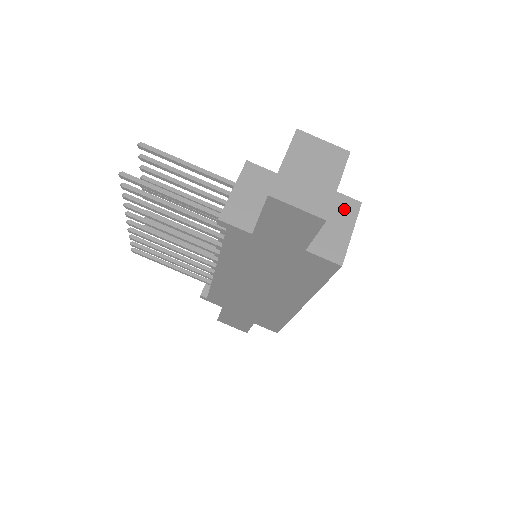
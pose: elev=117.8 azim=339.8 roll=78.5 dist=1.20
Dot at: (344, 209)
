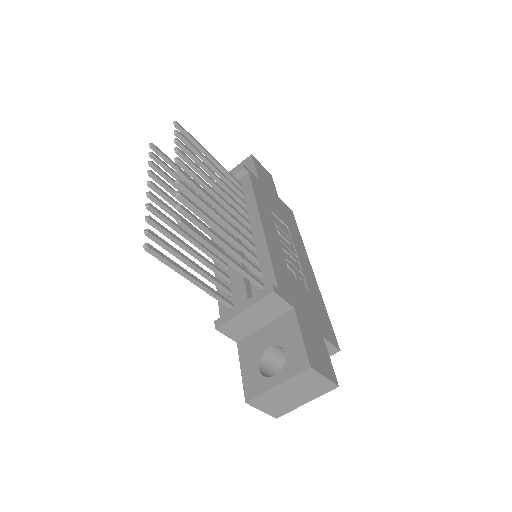
Dot at: occluded
